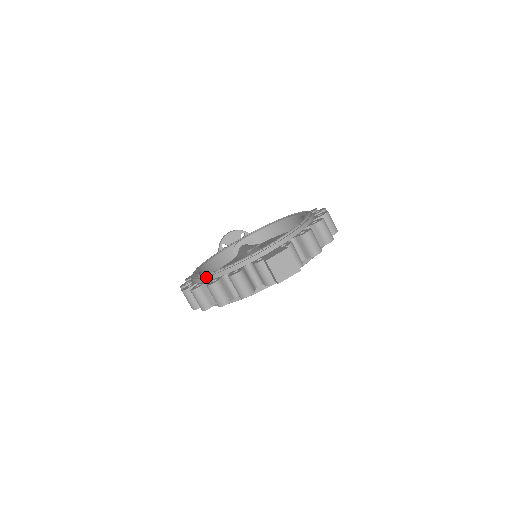
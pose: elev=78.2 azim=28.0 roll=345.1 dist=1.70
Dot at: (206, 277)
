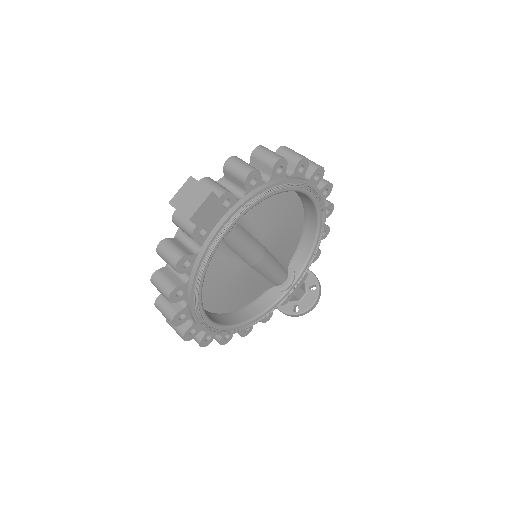
Dot at: occluded
